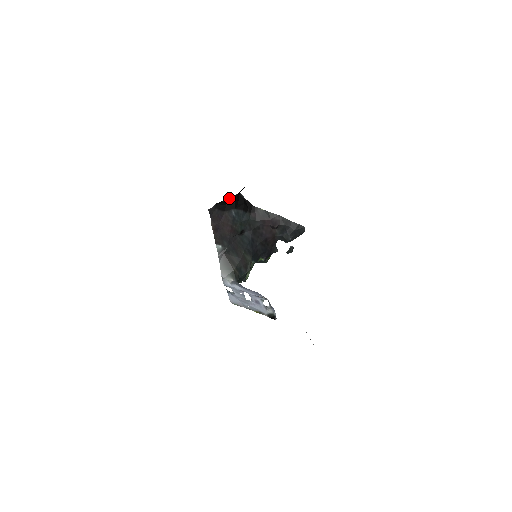
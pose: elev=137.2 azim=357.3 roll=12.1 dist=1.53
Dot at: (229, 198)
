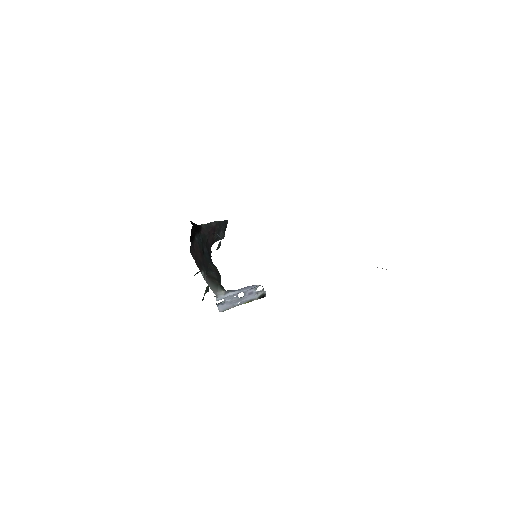
Dot at: occluded
